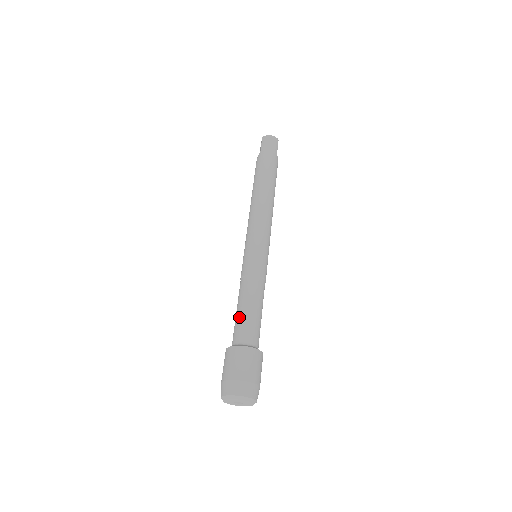
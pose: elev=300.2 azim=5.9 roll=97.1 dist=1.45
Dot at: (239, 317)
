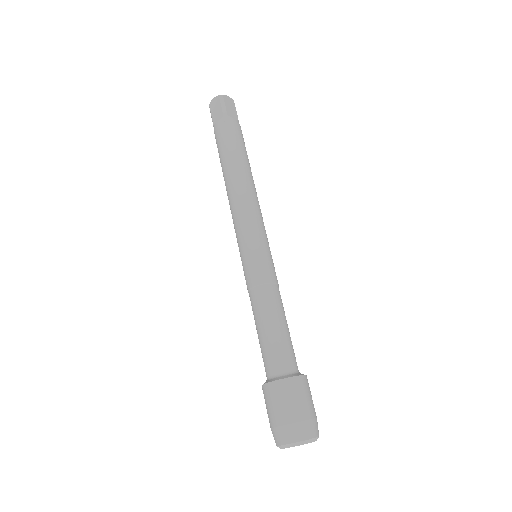
Dot at: occluded
